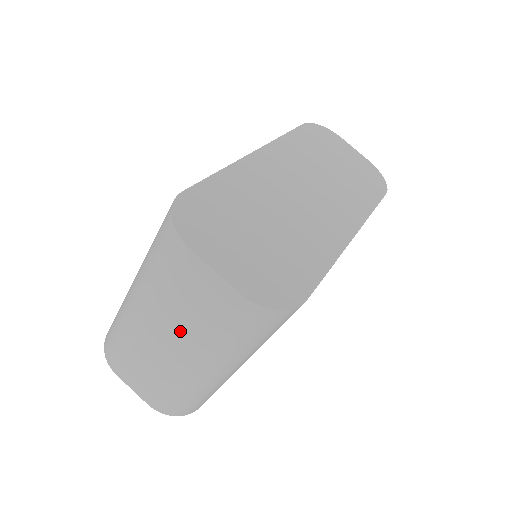
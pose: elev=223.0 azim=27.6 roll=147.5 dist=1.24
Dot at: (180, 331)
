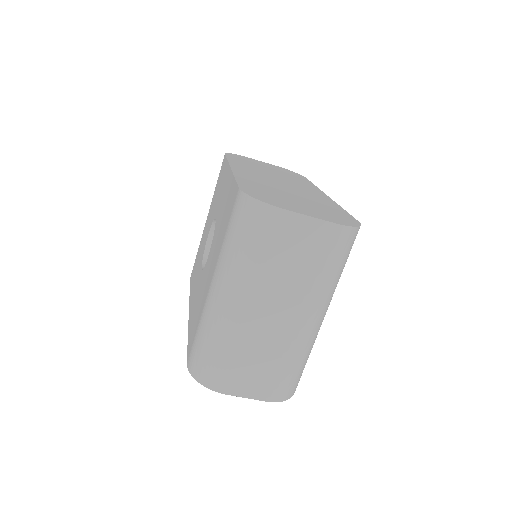
Dot at: (288, 294)
